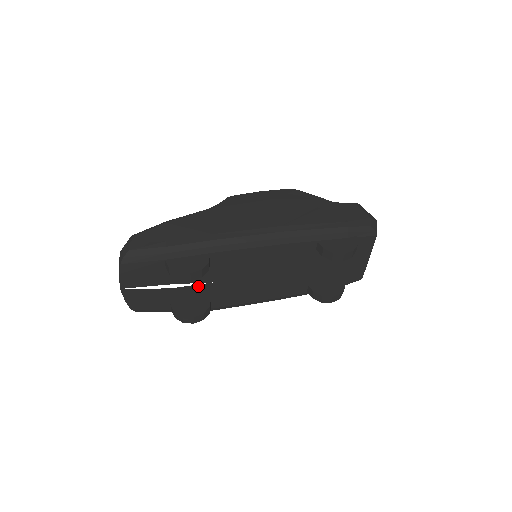
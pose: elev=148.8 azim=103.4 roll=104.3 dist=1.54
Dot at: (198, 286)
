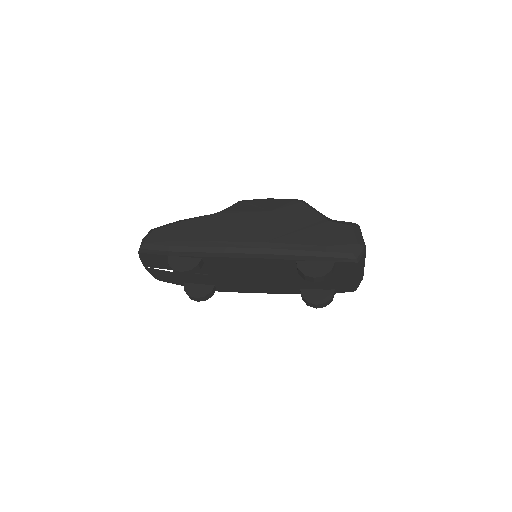
Dot at: (201, 275)
